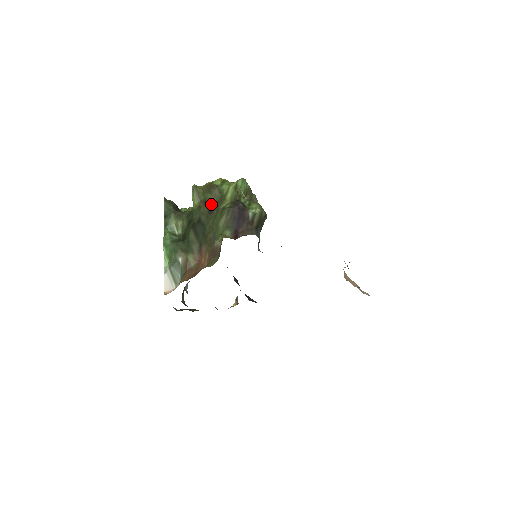
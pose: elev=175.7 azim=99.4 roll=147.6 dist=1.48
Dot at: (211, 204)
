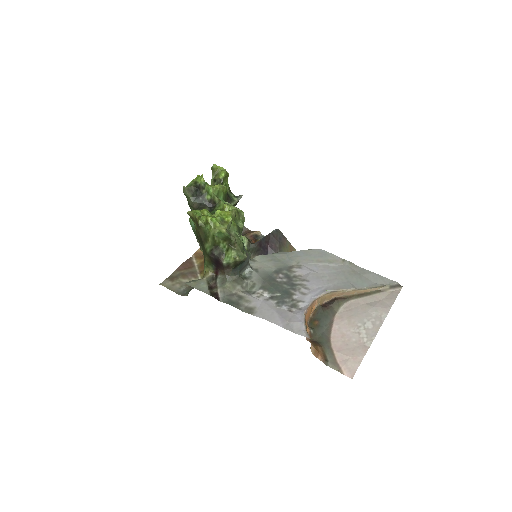
Dot at: (200, 237)
